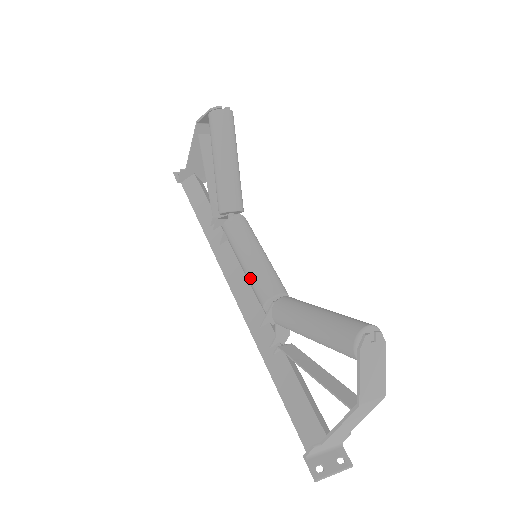
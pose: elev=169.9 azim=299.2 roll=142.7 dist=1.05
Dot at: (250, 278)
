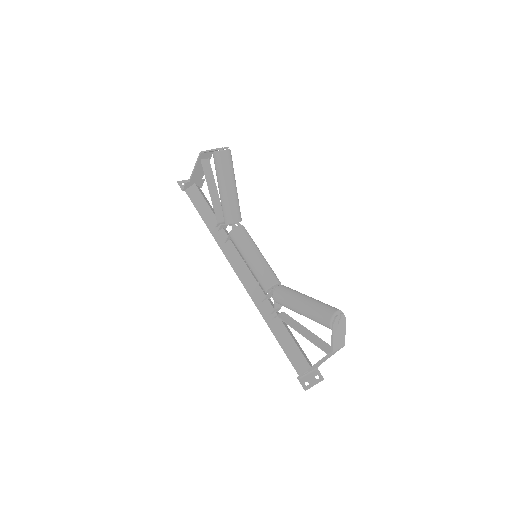
Dot at: (254, 272)
